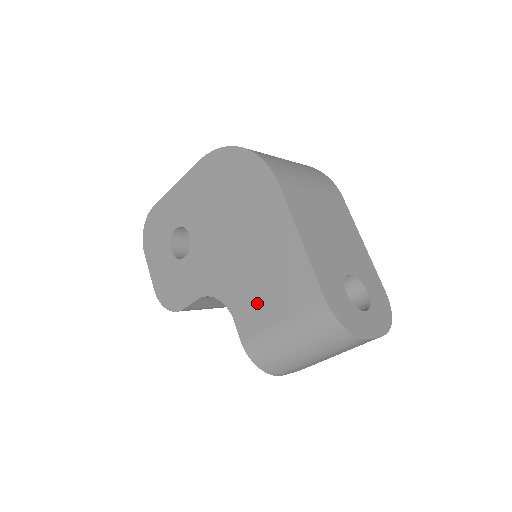
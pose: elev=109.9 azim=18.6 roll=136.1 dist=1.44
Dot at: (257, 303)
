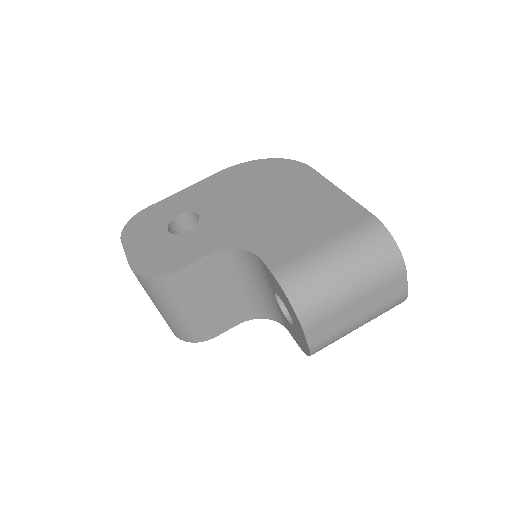
Dot at: (293, 238)
